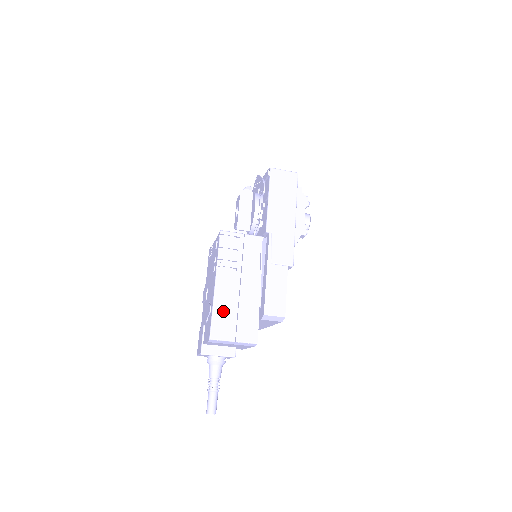
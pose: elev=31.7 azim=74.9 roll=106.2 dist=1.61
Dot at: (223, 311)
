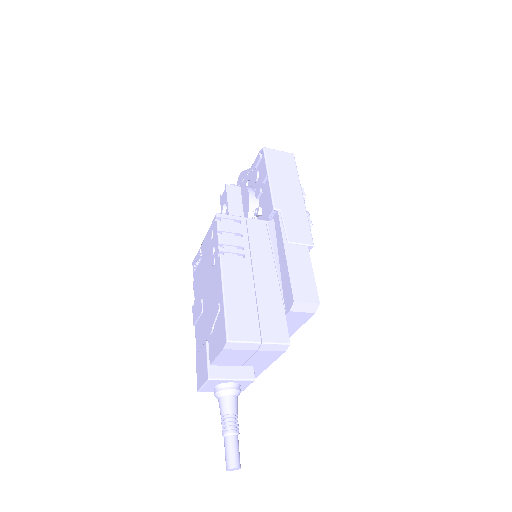
Dot at: (238, 305)
